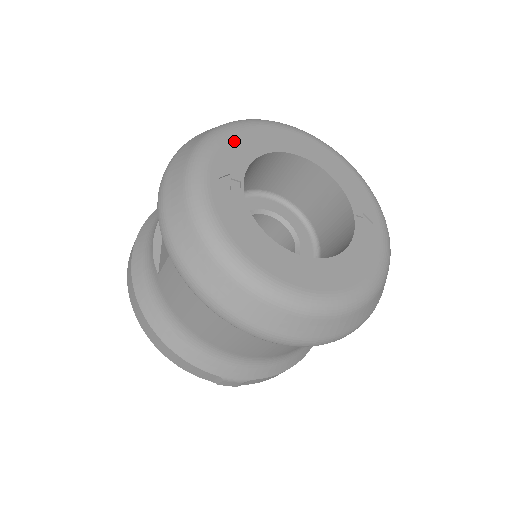
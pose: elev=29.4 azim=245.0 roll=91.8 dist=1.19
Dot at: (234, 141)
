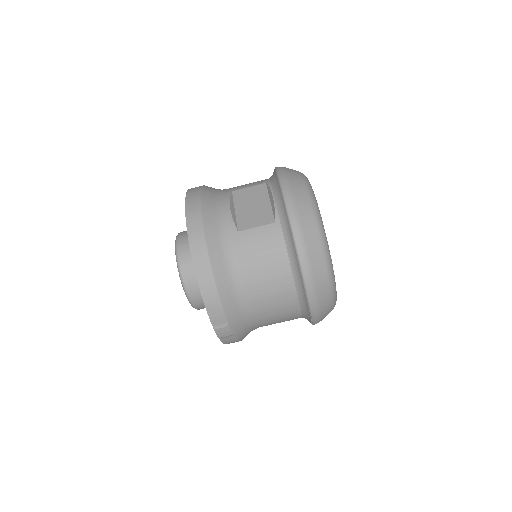
Dot at: occluded
